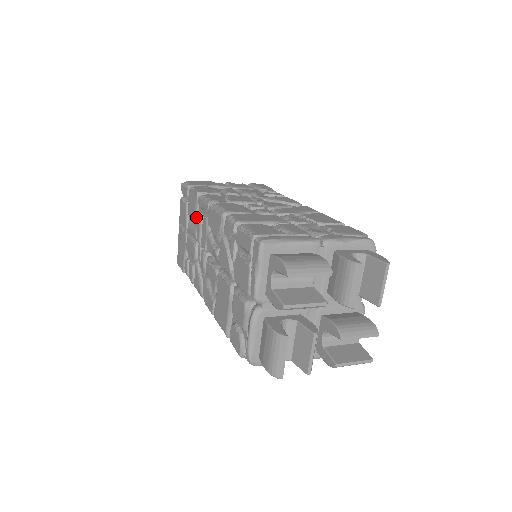
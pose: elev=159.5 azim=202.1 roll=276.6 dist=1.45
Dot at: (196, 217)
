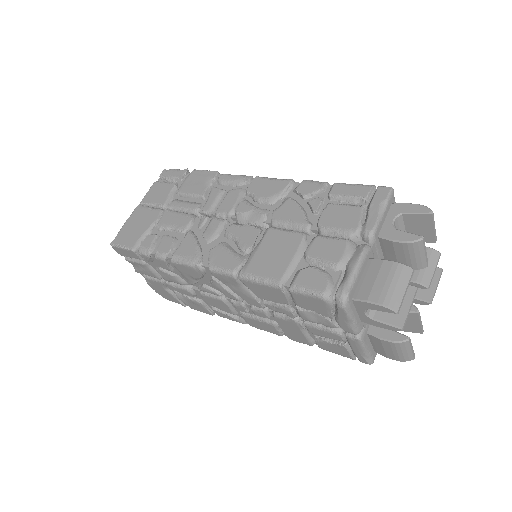
Dot at: (205, 191)
